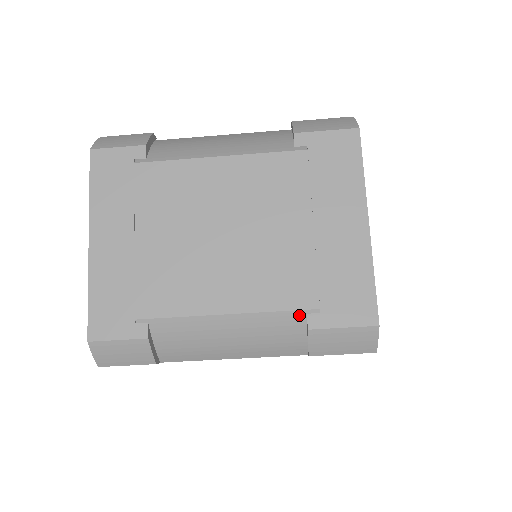
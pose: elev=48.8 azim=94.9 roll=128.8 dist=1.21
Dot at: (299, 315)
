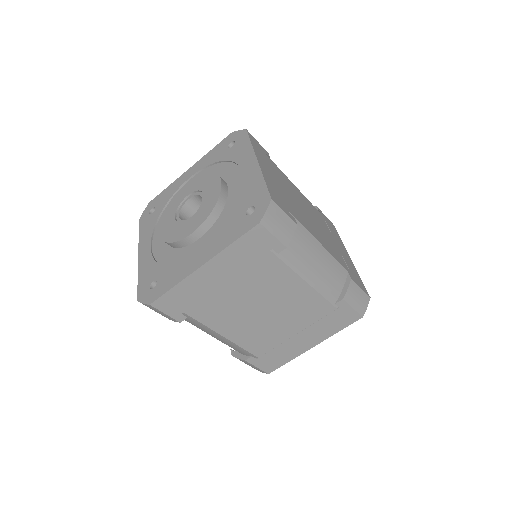
Dot at: (249, 353)
